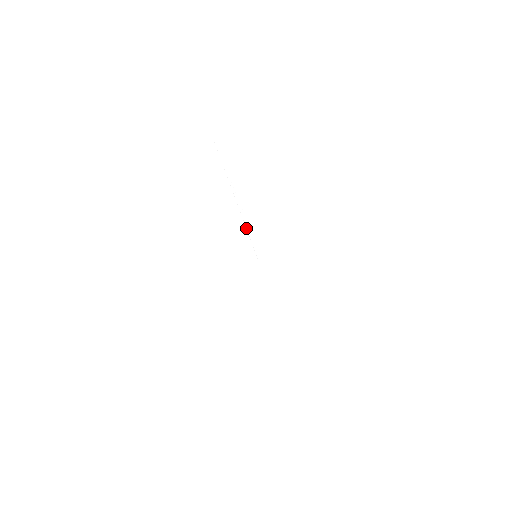
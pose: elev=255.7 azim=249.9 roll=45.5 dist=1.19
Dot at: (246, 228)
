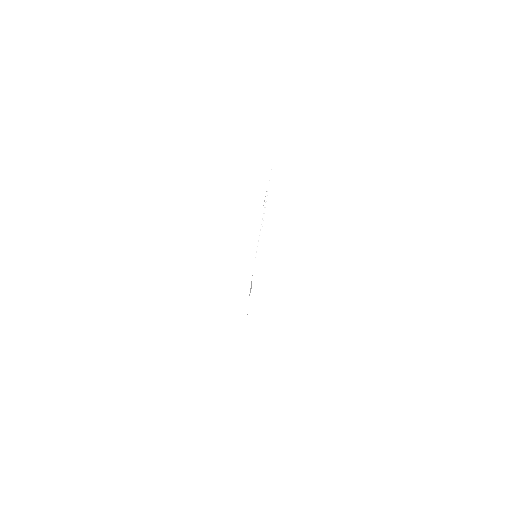
Dot at: occluded
